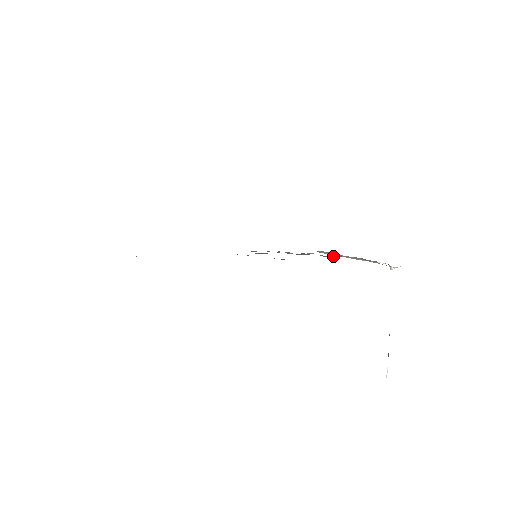
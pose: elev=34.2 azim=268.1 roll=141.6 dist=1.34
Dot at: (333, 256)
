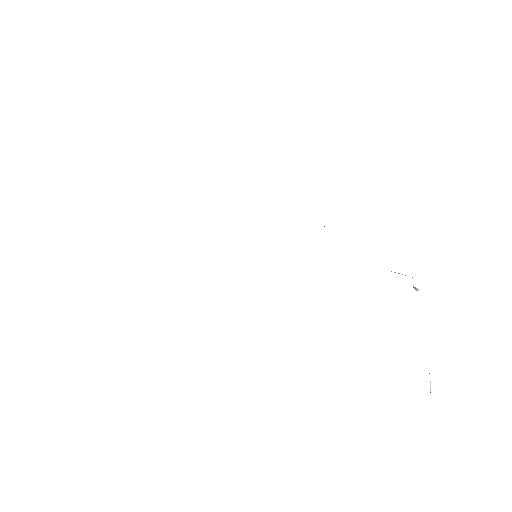
Dot at: occluded
